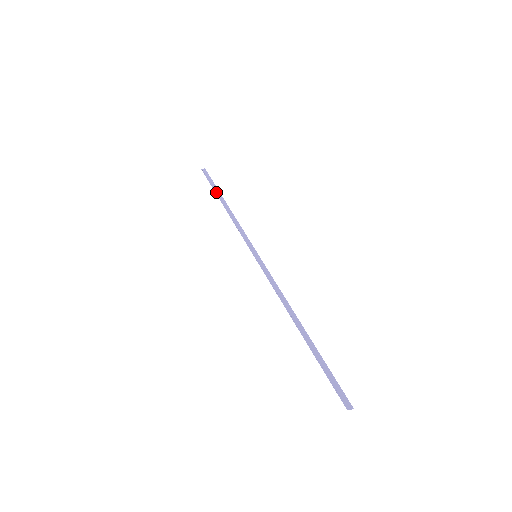
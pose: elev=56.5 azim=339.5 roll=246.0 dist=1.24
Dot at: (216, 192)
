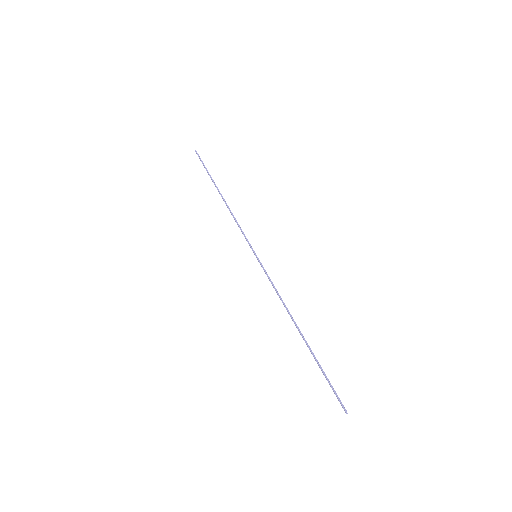
Dot at: (212, 180)
